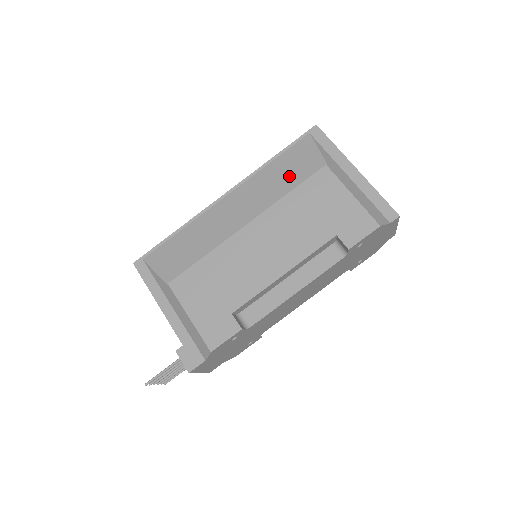
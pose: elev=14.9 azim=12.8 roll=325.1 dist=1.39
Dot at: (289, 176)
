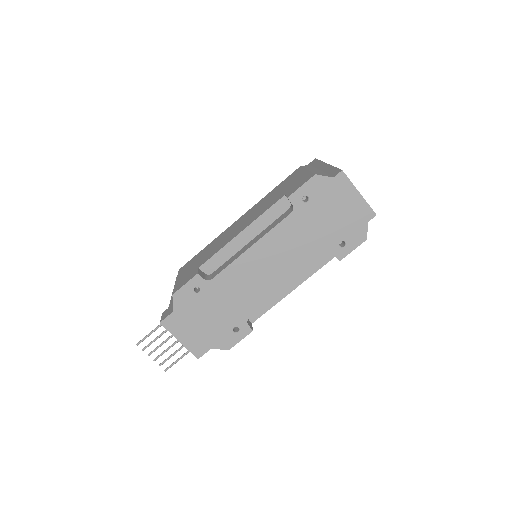
Dot at: occluded
